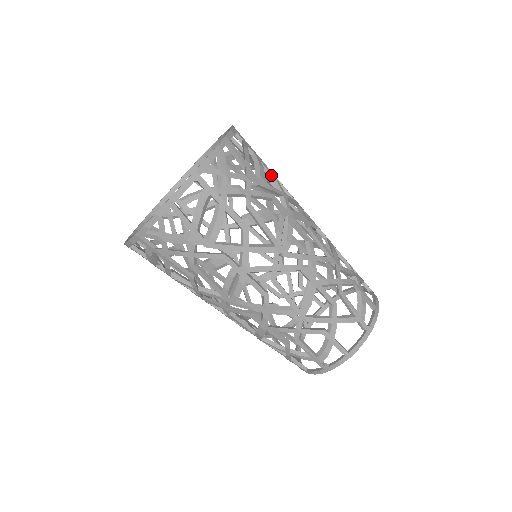
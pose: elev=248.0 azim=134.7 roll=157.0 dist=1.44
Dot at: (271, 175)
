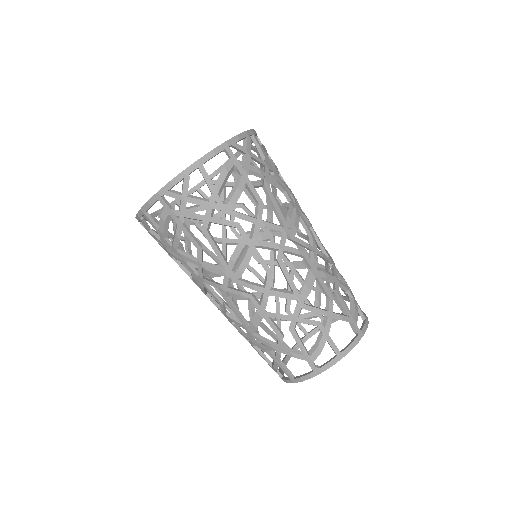
Dot at: (282, 178)
